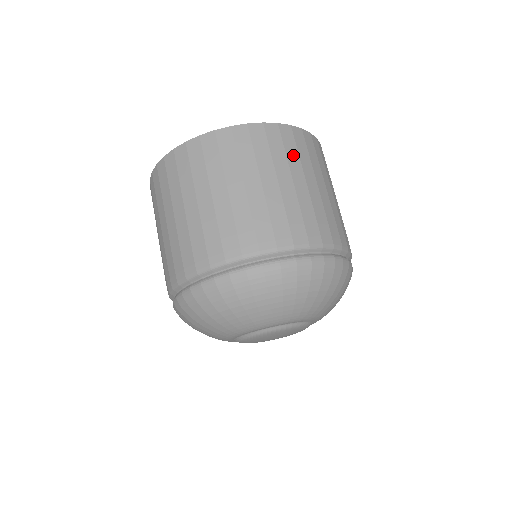
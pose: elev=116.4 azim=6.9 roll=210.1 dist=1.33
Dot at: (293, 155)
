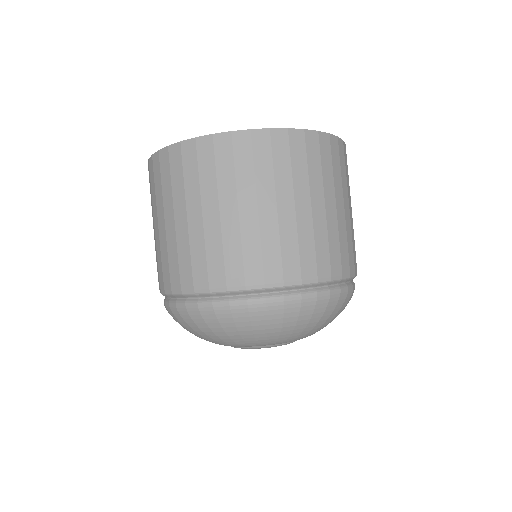
Dot at: (192, 180)
